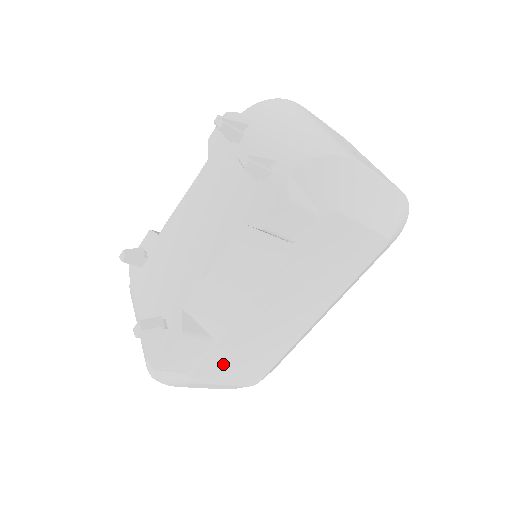
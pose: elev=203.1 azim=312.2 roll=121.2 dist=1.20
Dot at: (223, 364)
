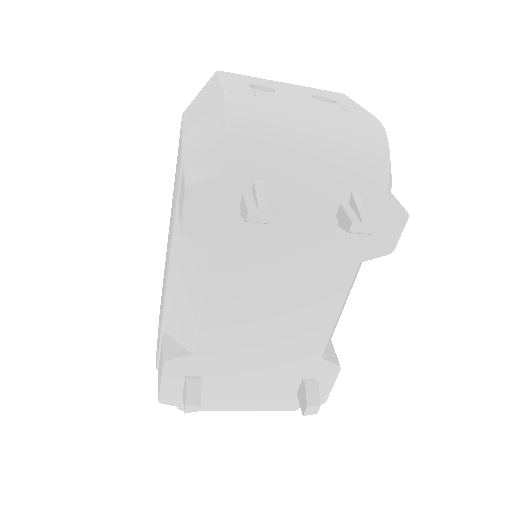
Dot at: occluded
